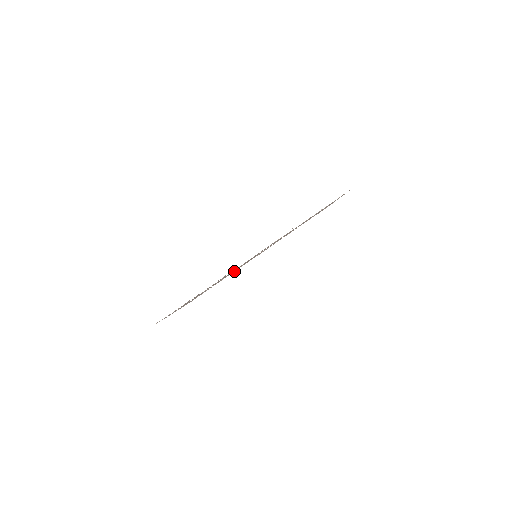
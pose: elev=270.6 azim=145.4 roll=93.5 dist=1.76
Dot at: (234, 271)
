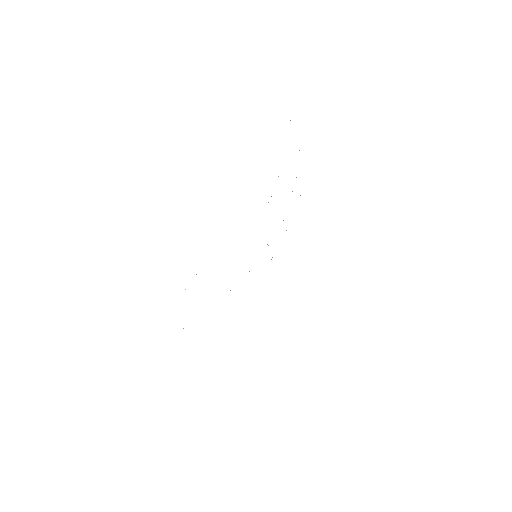
Dot at: occluded
